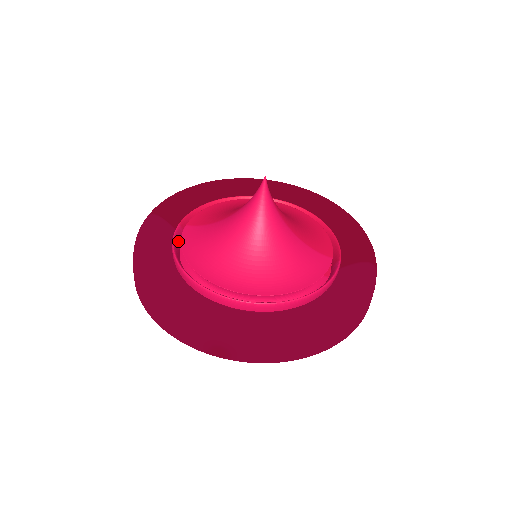
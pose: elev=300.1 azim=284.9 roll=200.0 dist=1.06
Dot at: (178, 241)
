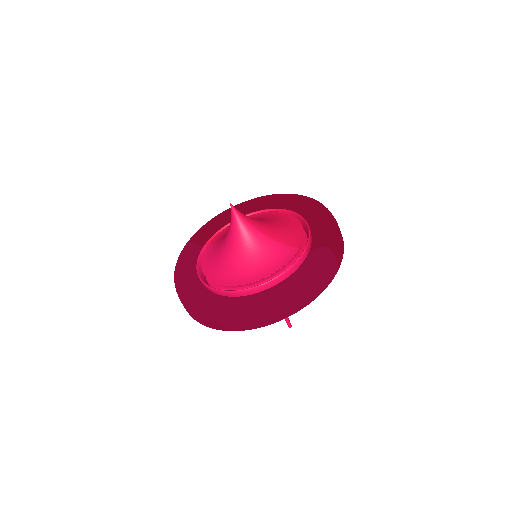
Dot at: occluded
